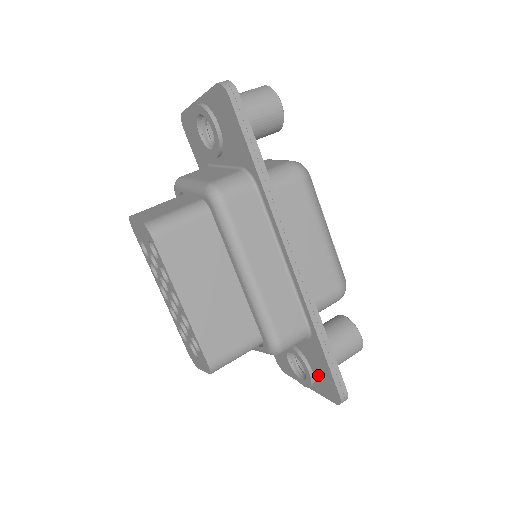
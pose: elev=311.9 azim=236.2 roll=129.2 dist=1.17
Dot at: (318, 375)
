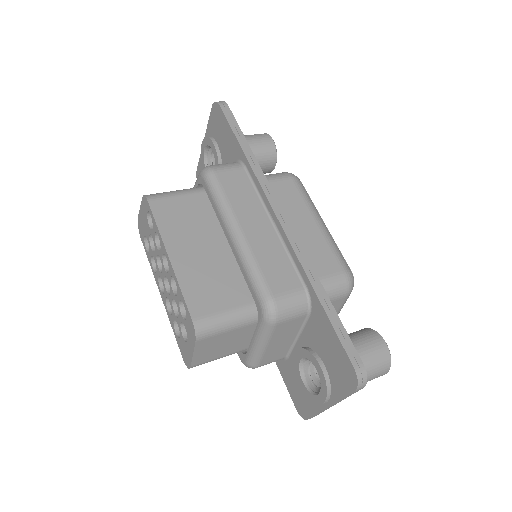
Dot at: (330, 363)
